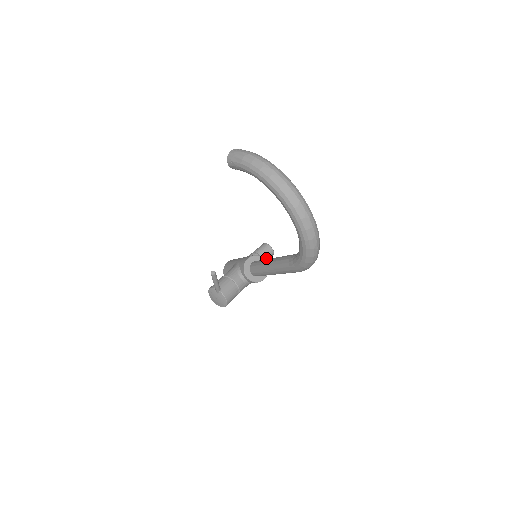
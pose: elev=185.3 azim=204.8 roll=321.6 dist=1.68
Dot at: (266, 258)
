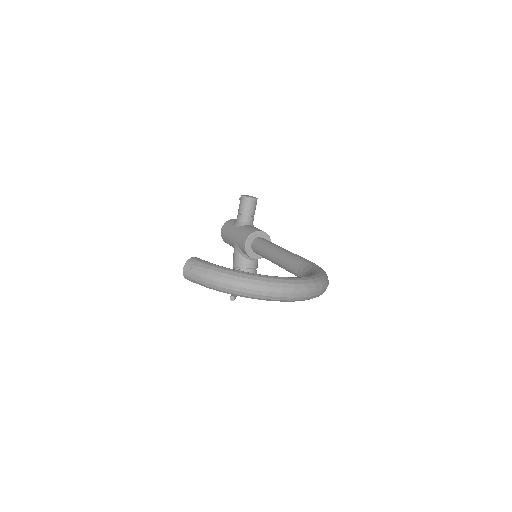
Dot at: (254, 210)
